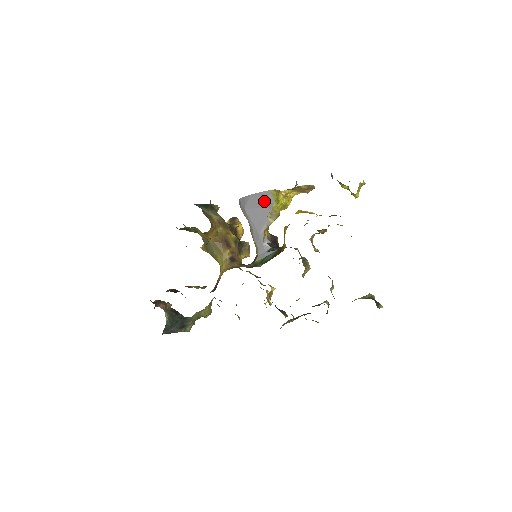
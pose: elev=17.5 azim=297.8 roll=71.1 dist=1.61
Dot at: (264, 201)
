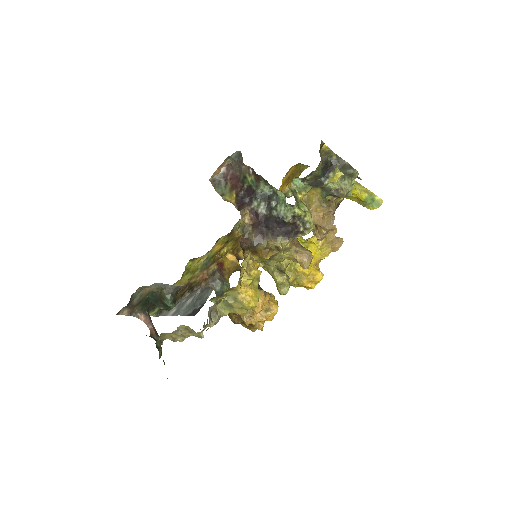
Dot at: occluded
